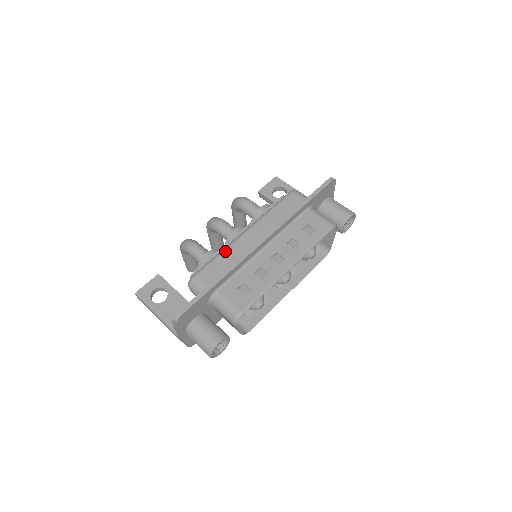
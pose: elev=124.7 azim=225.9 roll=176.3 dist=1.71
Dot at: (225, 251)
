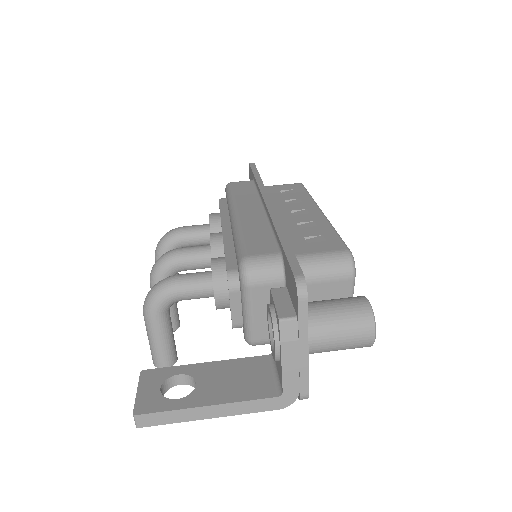
Dot at: (242, 228)
